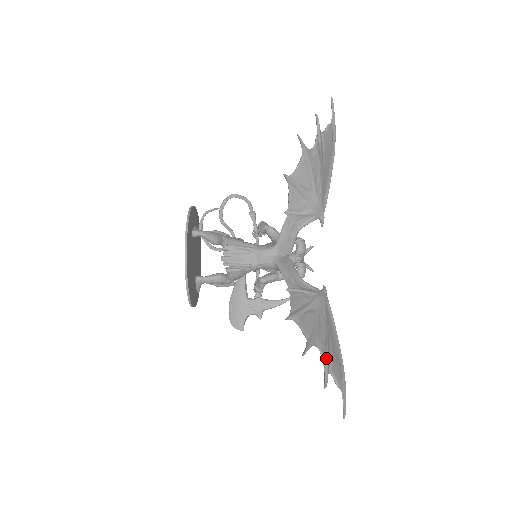
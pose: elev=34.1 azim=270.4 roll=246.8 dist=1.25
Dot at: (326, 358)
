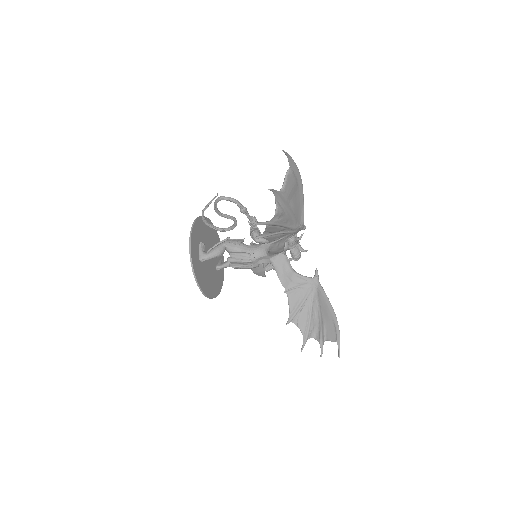
Dot at: (320, 336)
